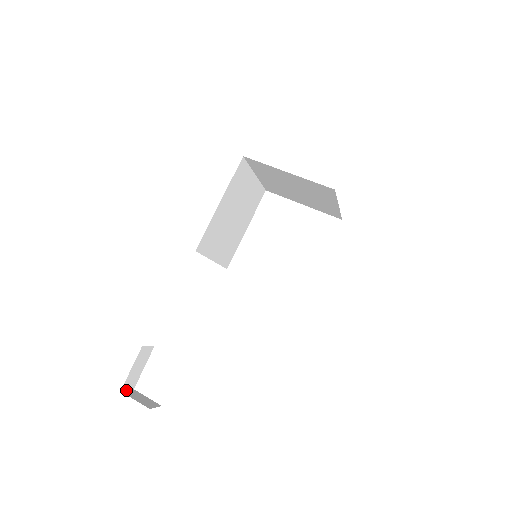
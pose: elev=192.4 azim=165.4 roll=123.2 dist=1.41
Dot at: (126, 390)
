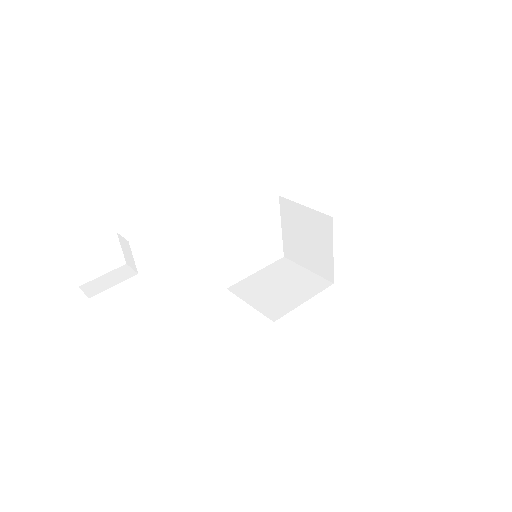
Dot at: occluded
